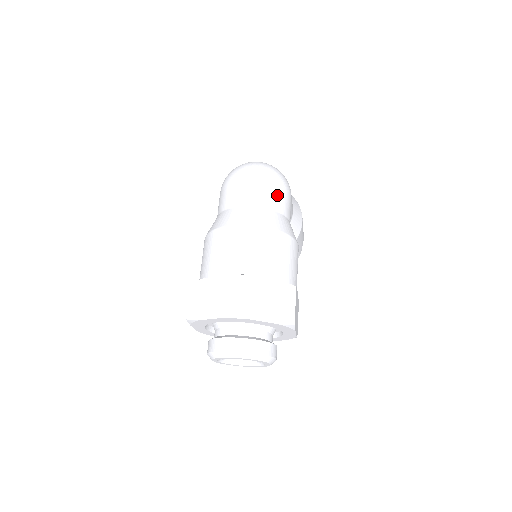
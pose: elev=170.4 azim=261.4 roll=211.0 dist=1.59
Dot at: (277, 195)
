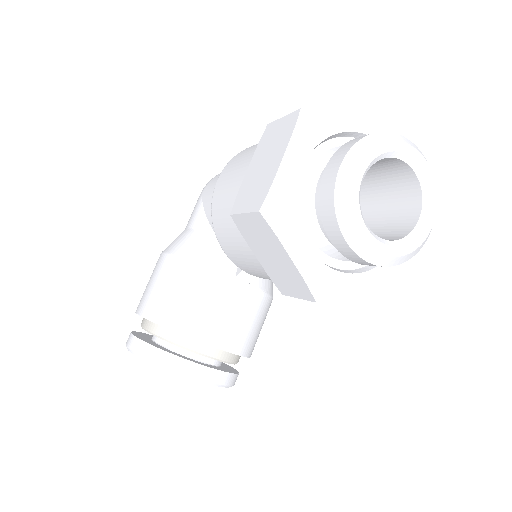
Dot at: occluded
